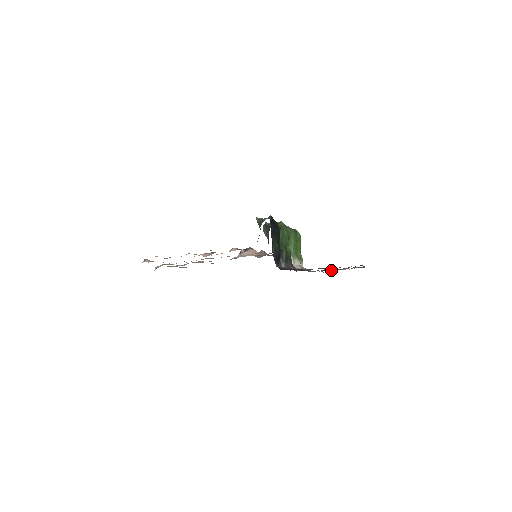
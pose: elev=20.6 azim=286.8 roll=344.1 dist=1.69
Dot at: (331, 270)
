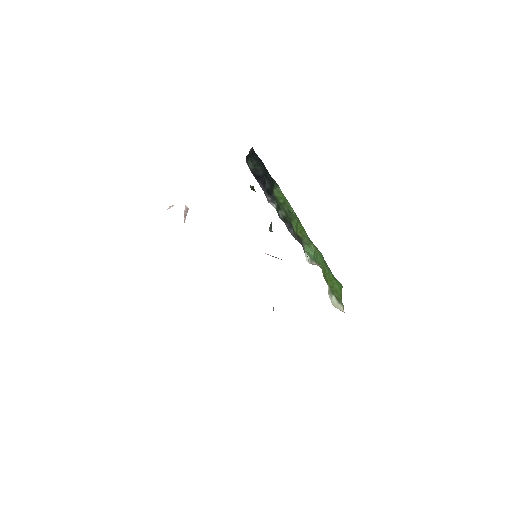
Dot at: occluded
